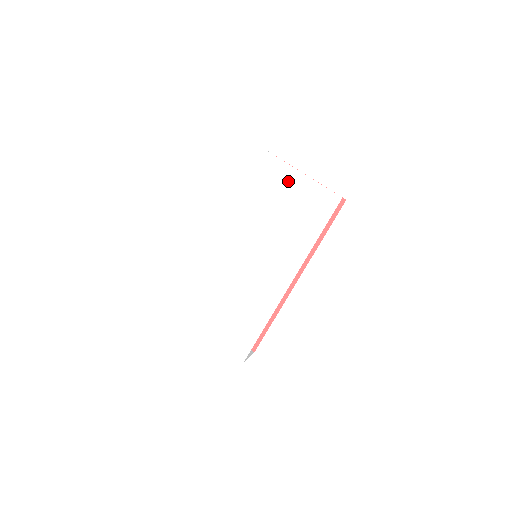
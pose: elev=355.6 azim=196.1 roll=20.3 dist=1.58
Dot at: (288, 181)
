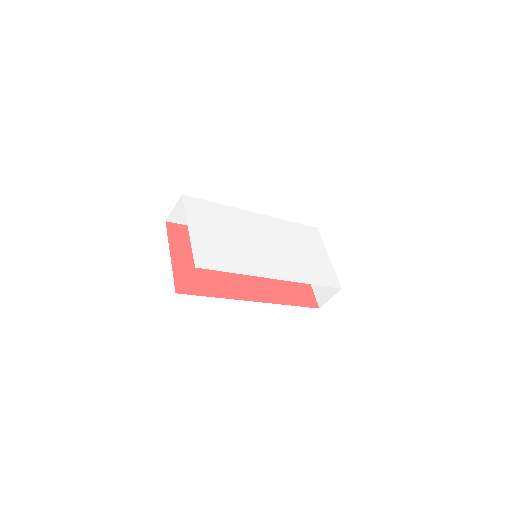
Dot at: (320, 252)
